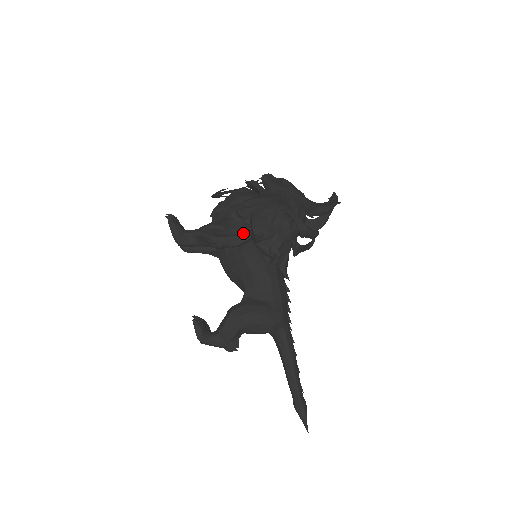
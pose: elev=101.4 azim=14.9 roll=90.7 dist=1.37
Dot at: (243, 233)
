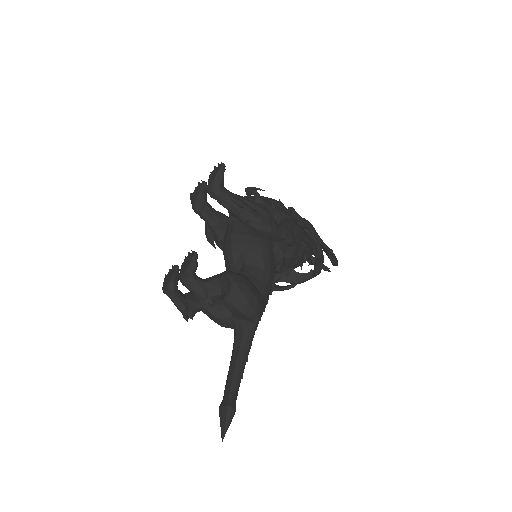
Dot at: (271, 225)
